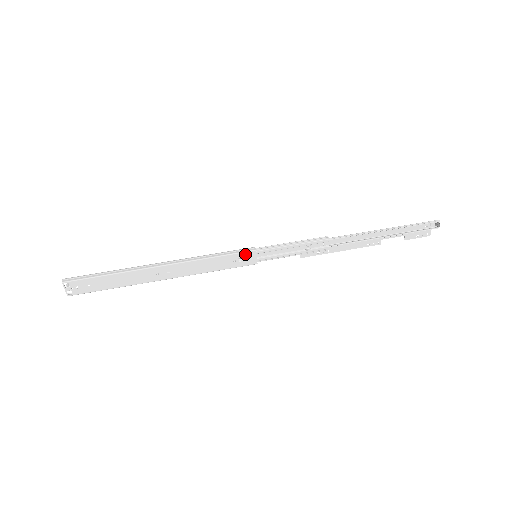
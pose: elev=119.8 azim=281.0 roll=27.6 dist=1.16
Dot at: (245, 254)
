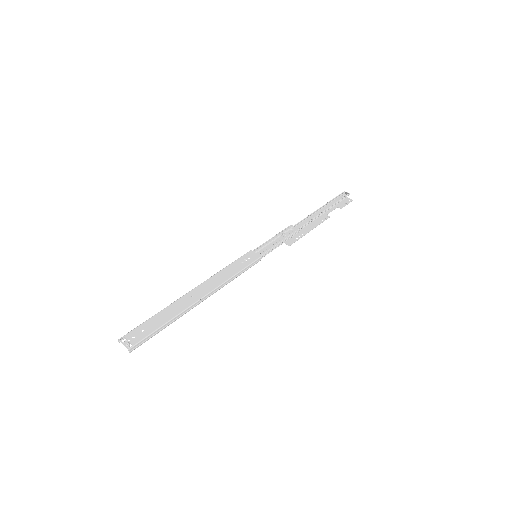
Dot at: (246, 256)
